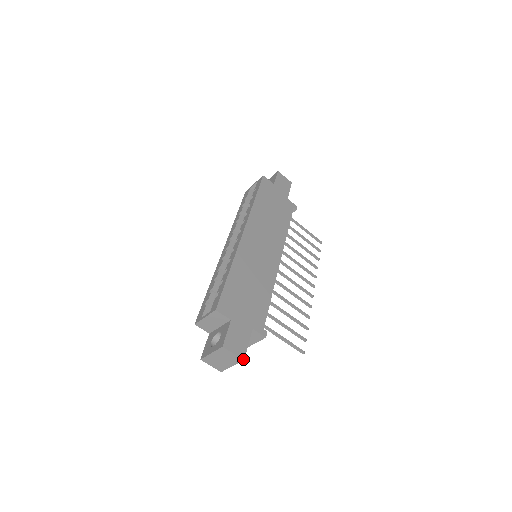
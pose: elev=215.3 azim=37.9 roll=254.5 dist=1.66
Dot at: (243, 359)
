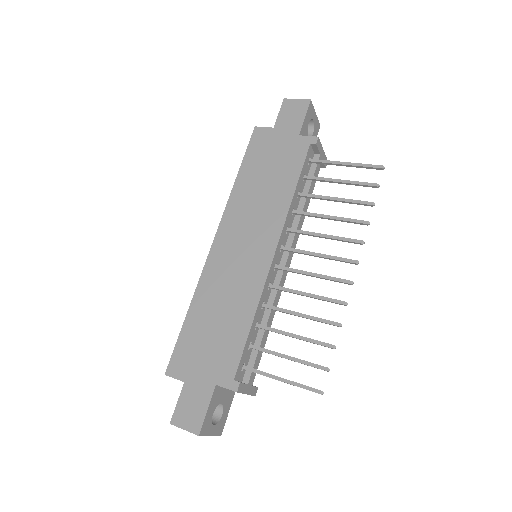
Dot at: (197, 434)
